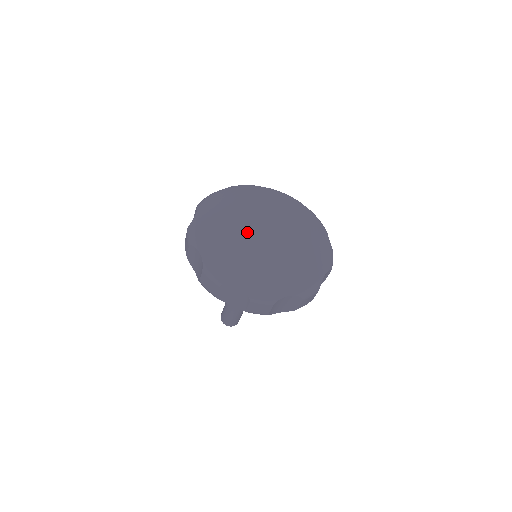
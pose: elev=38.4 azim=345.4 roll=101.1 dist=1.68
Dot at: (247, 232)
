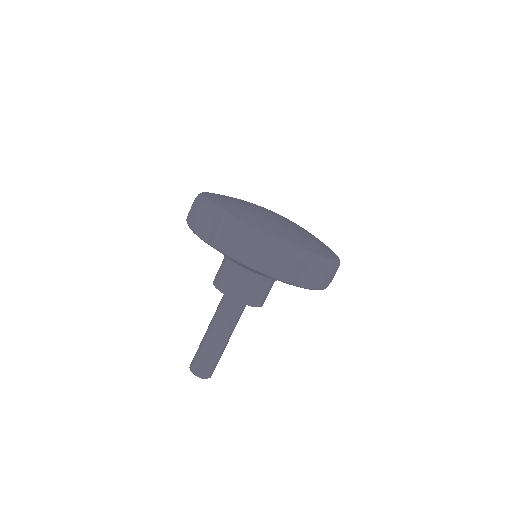
Dot at: (272, 215)
